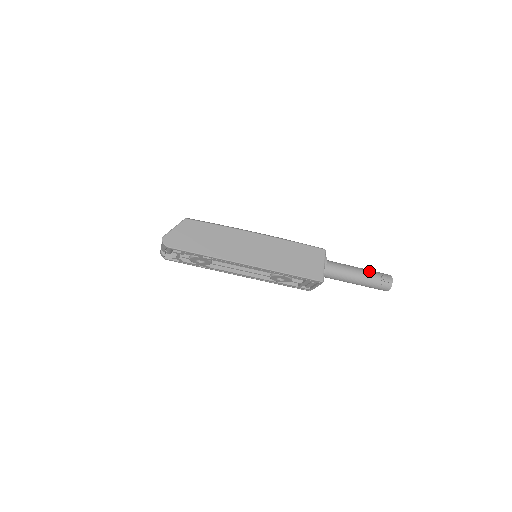
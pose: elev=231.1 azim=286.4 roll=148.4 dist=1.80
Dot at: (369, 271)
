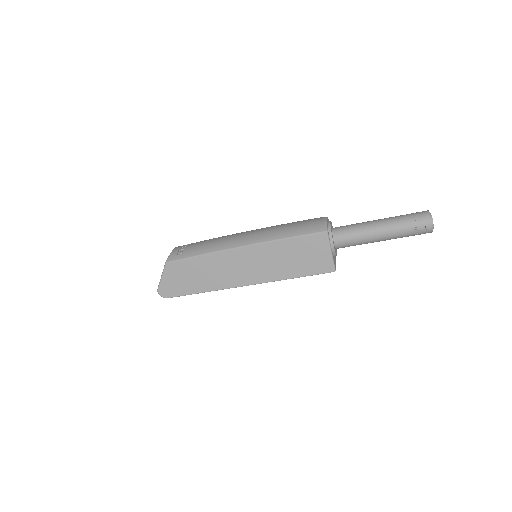
Dot at: (396, 224)
